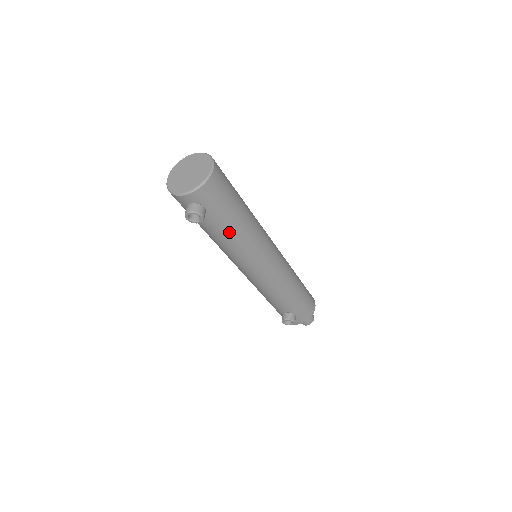
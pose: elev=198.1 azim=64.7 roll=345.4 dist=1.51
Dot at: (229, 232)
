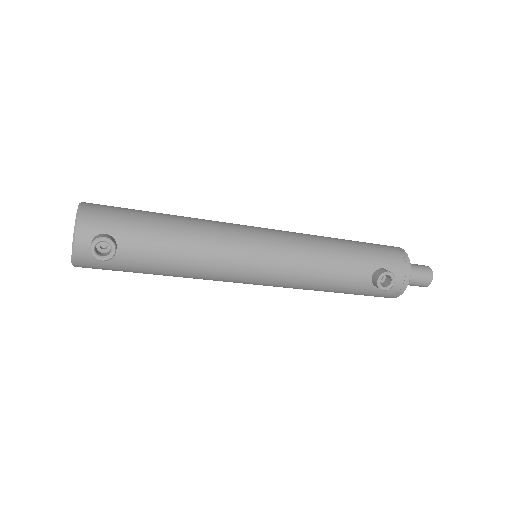
Dot at: (168, 240)
